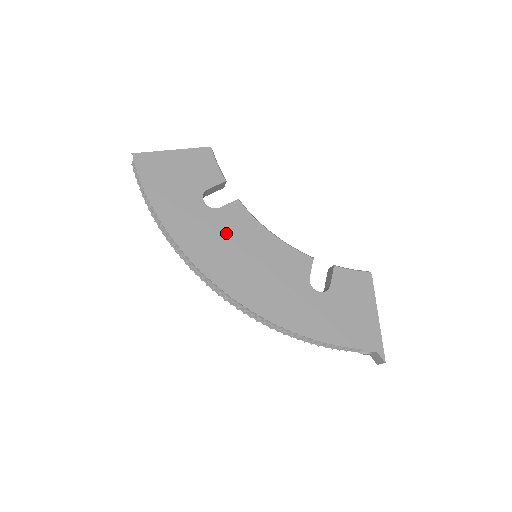
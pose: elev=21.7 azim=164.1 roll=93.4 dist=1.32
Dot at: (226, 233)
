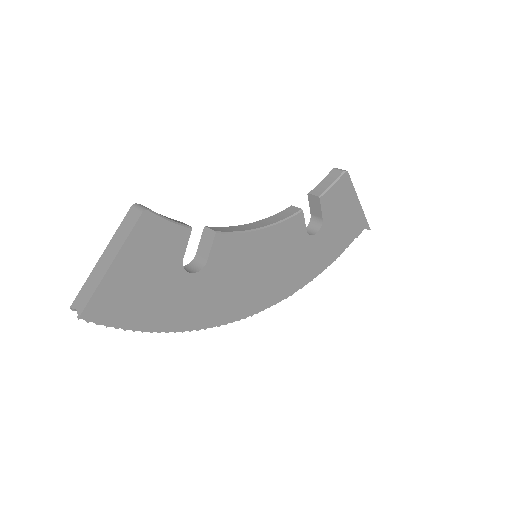
Dot at: (228, 275)
